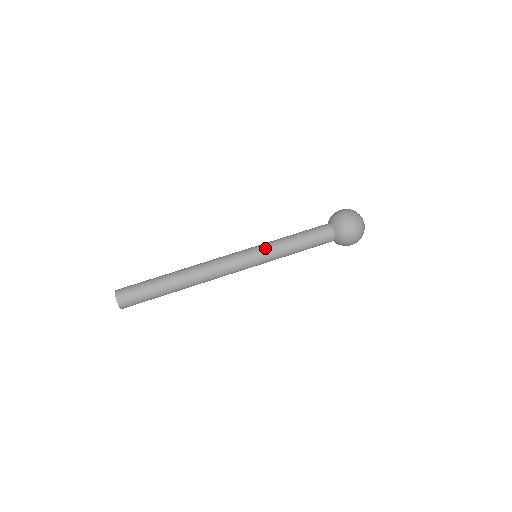
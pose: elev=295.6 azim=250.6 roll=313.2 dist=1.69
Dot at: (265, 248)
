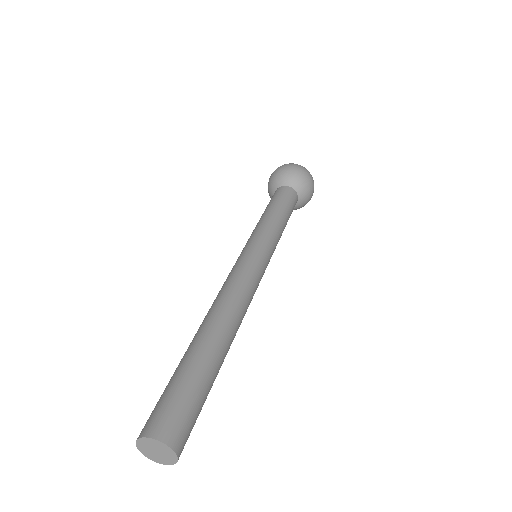
Dot at: (259, 235)
